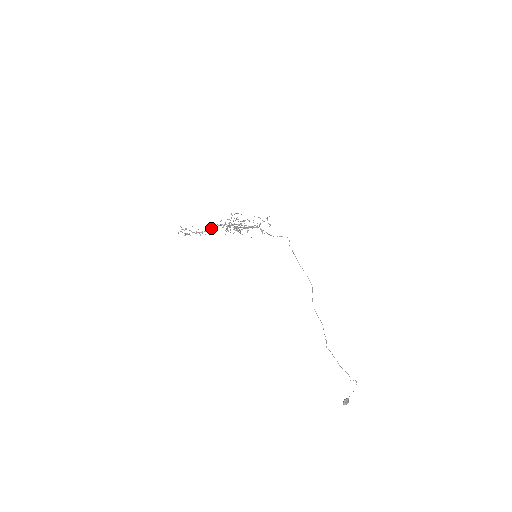
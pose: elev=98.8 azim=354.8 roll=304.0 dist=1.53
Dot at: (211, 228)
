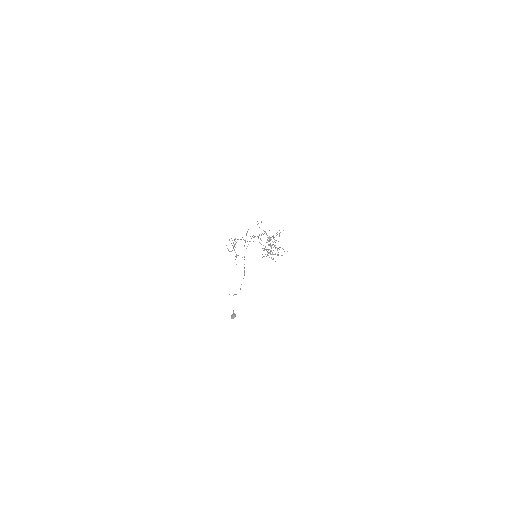
Dot at: (248, 244)
